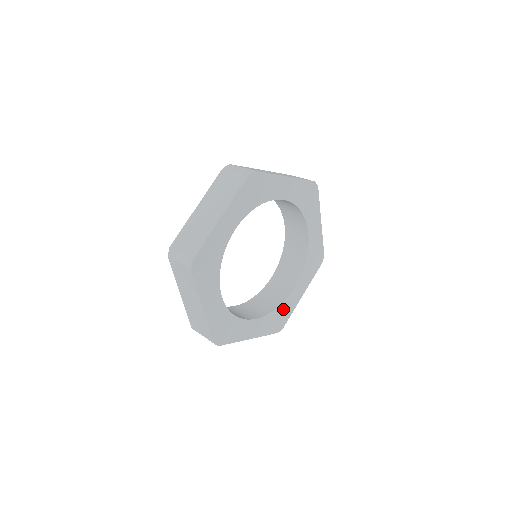
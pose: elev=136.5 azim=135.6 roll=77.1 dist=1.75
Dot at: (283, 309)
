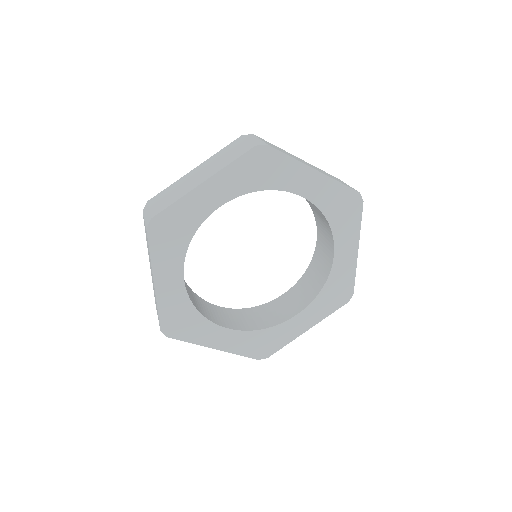
Dot at: (273, 334)
